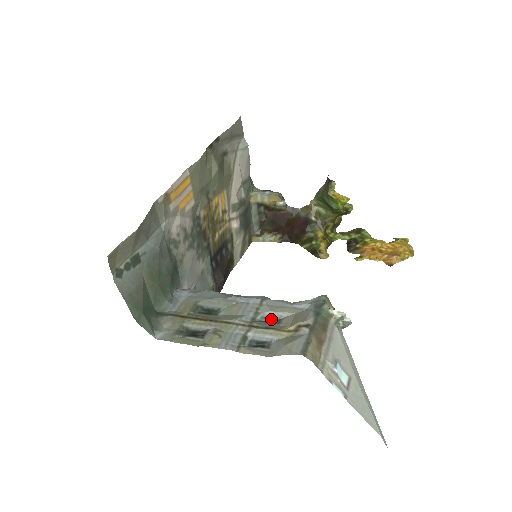
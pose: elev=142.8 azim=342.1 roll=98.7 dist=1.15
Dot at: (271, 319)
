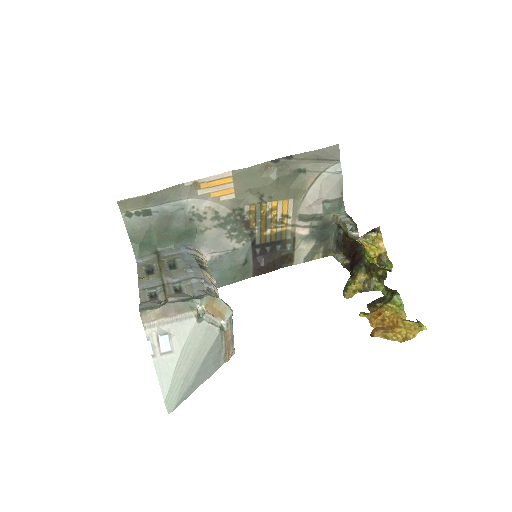
Dot at: (181, 290)
